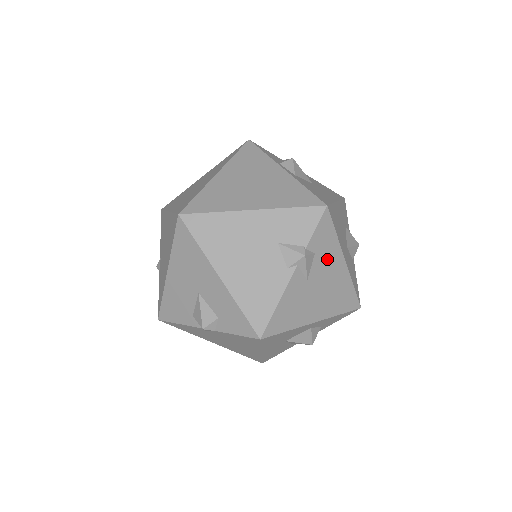
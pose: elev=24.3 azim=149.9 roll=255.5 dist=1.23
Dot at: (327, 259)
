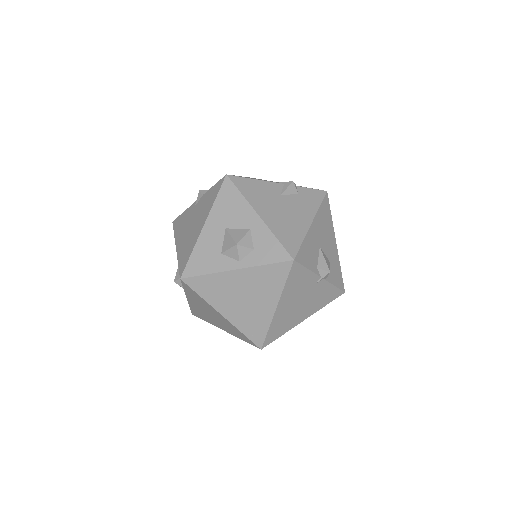
Dot at: (302, 206)
